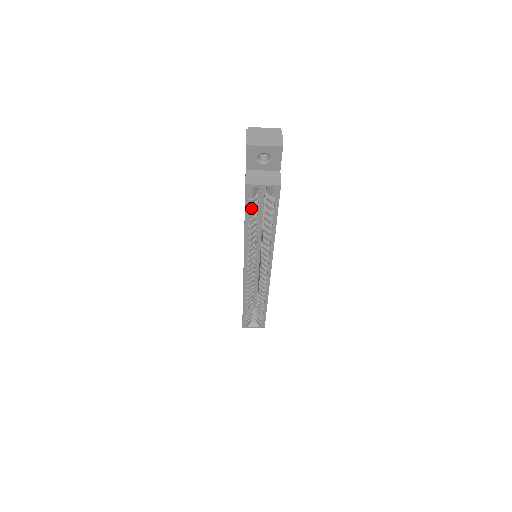
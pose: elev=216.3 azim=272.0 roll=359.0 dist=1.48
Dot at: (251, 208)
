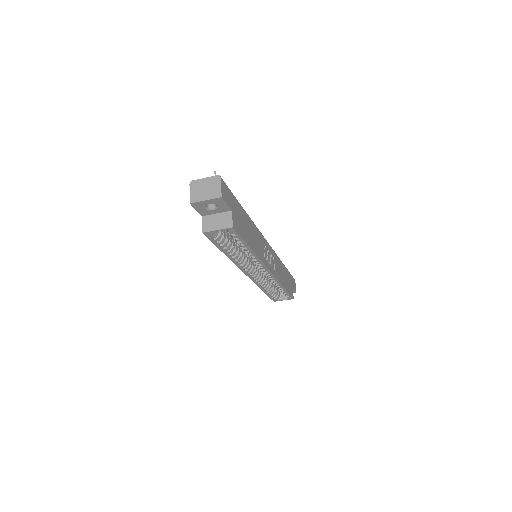
Dot at: (219, 243)
